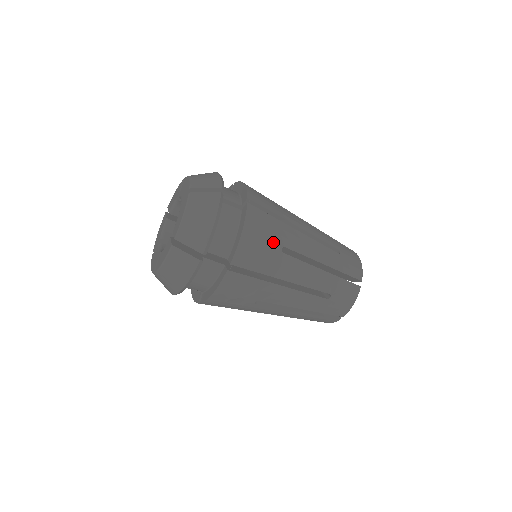
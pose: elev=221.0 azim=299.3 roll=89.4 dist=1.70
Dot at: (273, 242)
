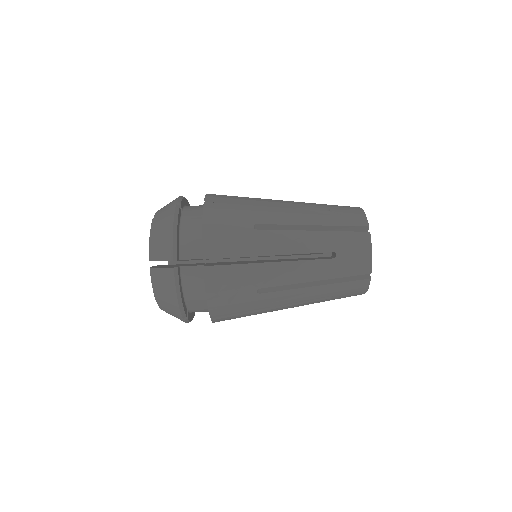
Dot at: (241, 224)
